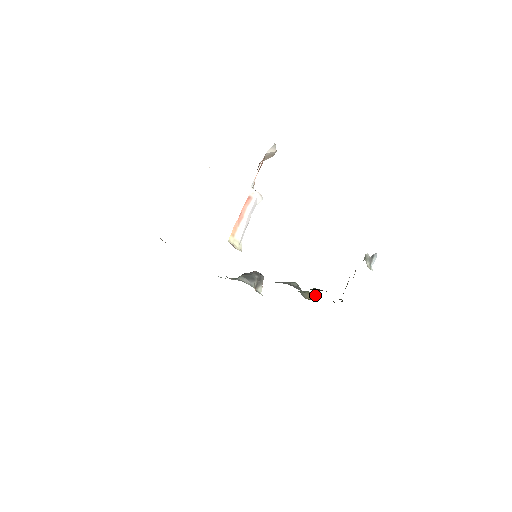
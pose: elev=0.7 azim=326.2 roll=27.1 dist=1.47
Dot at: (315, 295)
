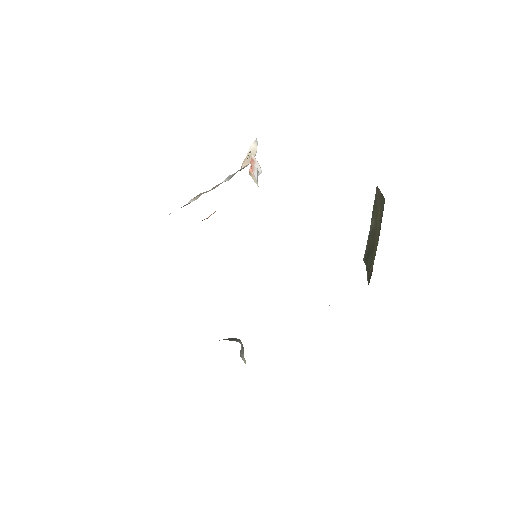
Dot at: occluded
